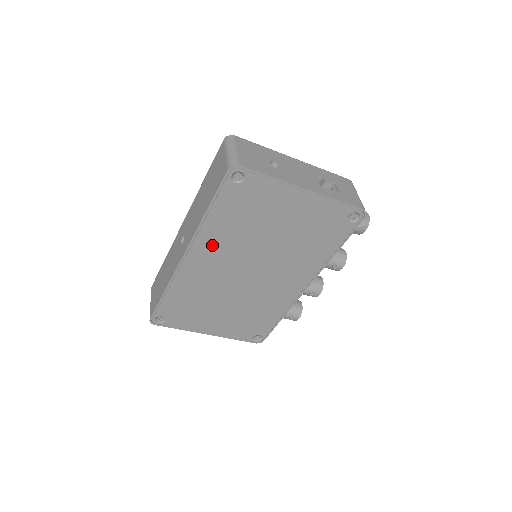
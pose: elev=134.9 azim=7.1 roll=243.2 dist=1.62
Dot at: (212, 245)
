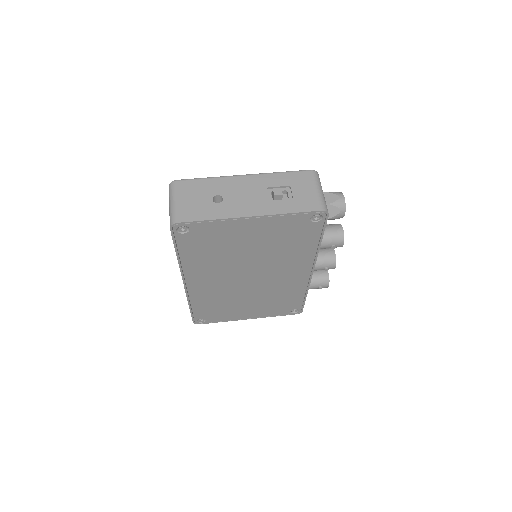
Dot at: (201, 272)
